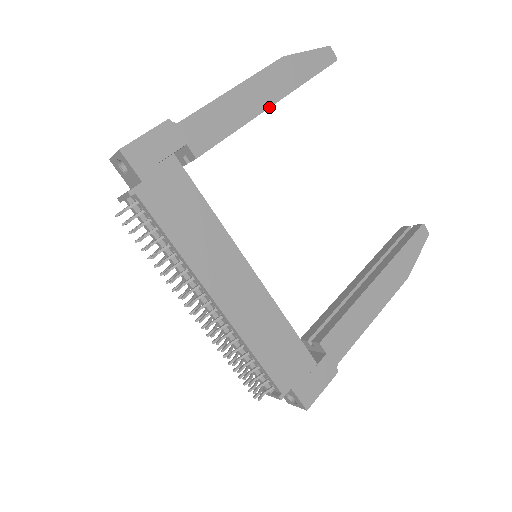
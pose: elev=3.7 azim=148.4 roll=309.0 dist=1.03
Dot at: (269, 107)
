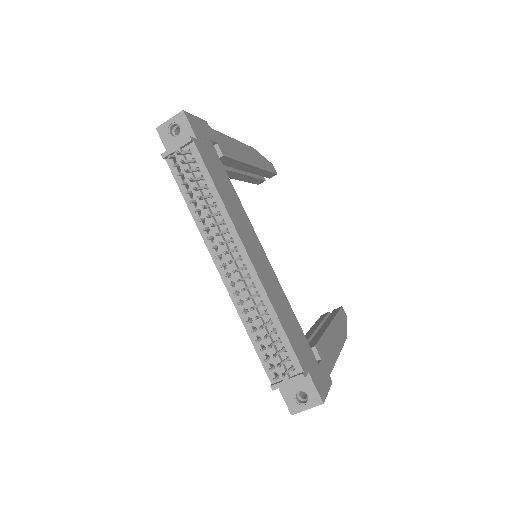
Dot at: (253, 166)
